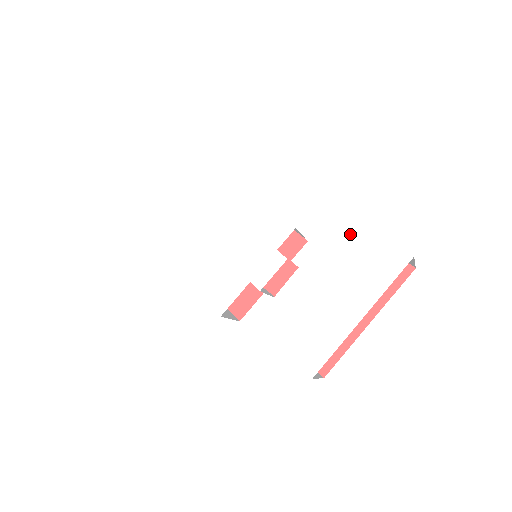
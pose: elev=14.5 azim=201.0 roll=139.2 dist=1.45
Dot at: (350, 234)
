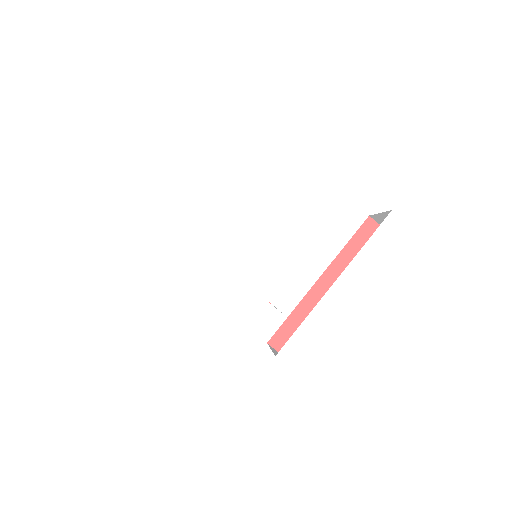
Dot at: (397, 243)
